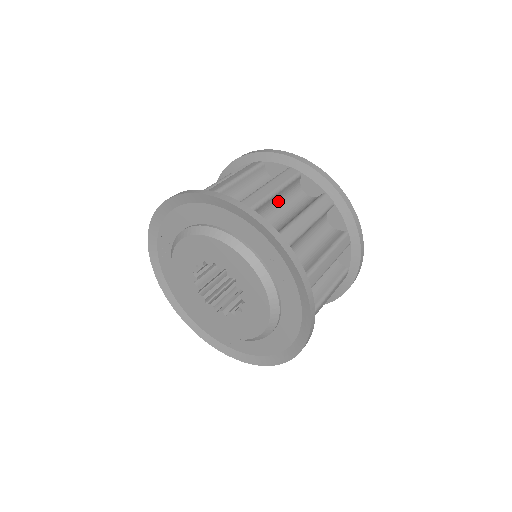
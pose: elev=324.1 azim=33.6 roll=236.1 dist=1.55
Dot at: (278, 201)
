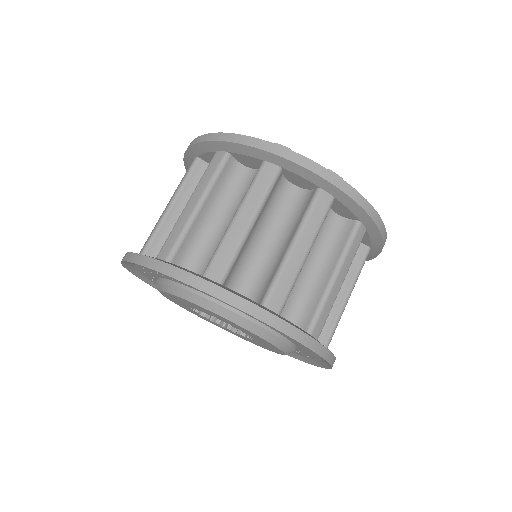
Dot at: occluded
